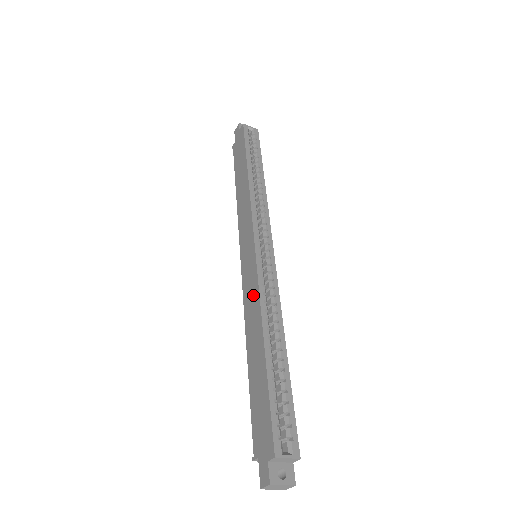
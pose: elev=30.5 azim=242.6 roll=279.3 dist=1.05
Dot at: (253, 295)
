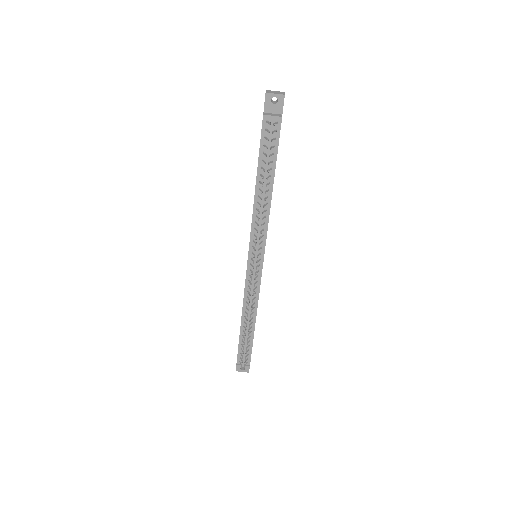
Dot at: occluded
